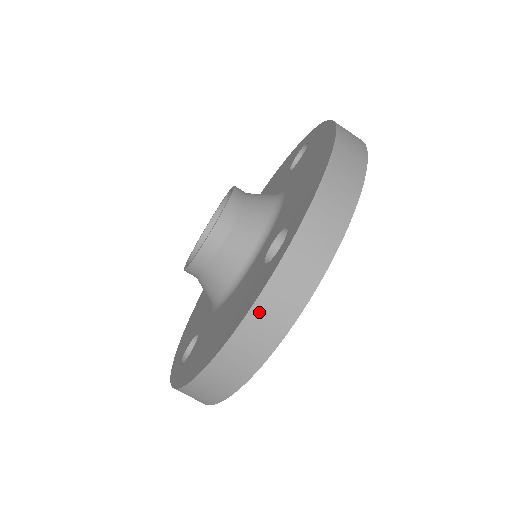
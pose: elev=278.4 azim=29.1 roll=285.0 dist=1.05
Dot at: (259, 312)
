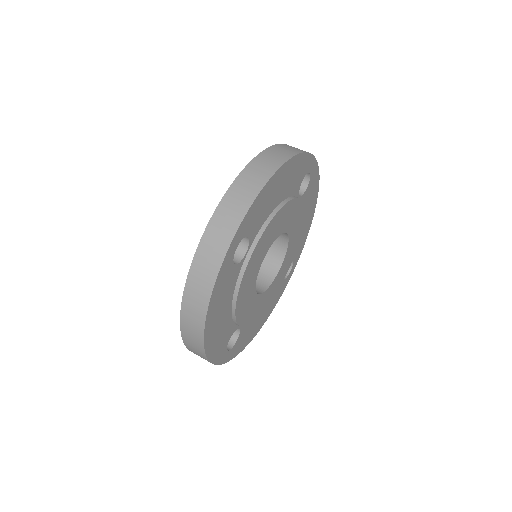
Dot at: (192, 282)
